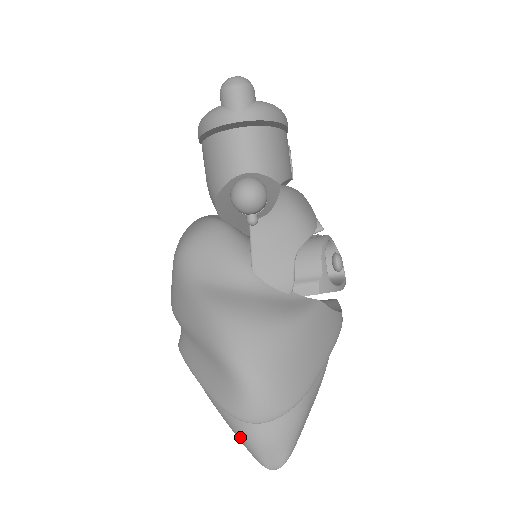
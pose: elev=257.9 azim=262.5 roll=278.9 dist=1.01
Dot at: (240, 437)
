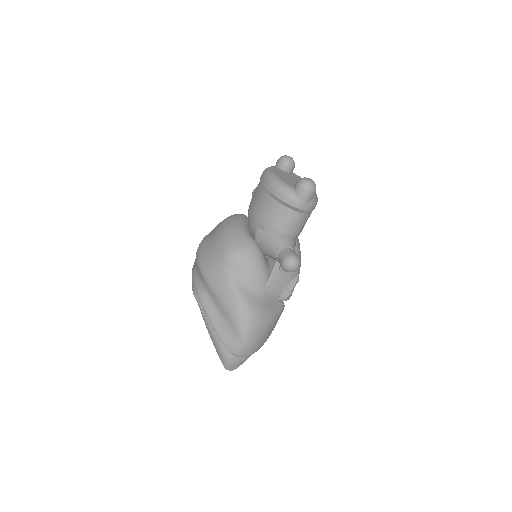
Dot at: (222, 355)
